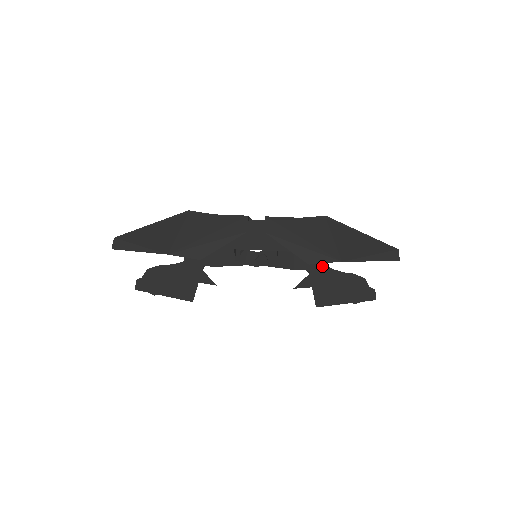
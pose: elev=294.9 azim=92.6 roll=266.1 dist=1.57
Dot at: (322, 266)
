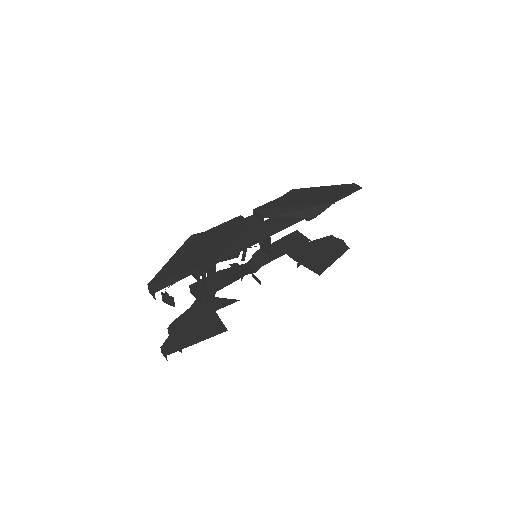
Dot at: (303, 240)
